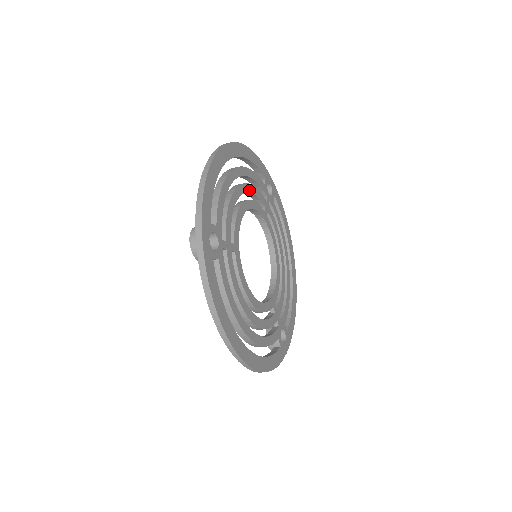
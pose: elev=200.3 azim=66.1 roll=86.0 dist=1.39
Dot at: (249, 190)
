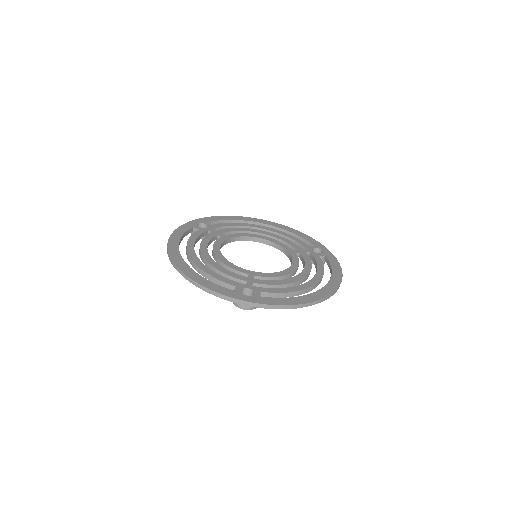
Dot at: (276, 237)
